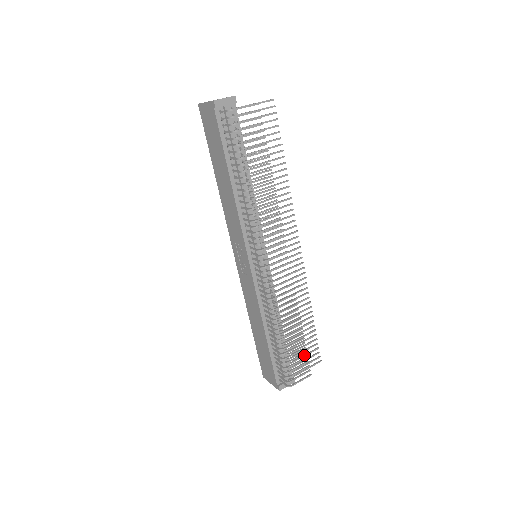
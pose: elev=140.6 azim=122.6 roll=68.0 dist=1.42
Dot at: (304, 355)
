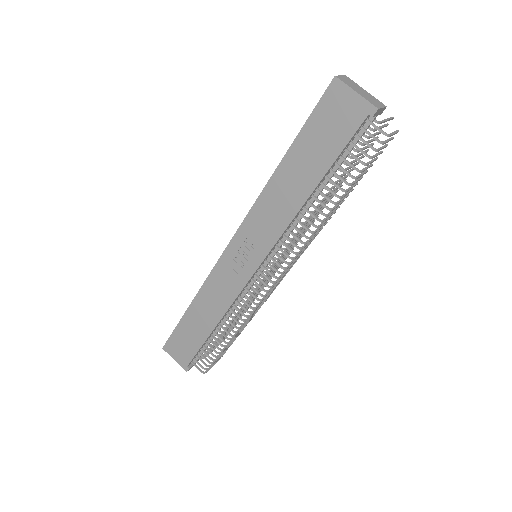
Dot at: occluded
